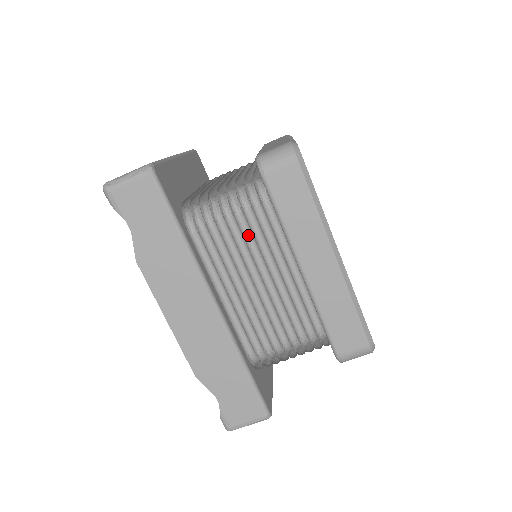
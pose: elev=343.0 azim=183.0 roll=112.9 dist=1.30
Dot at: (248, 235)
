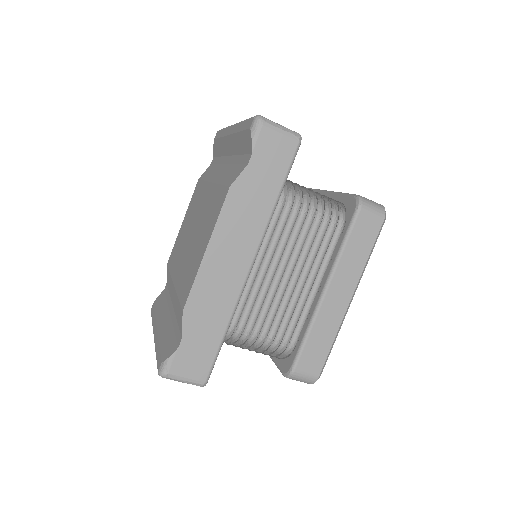
Dot at: (308, 238)
